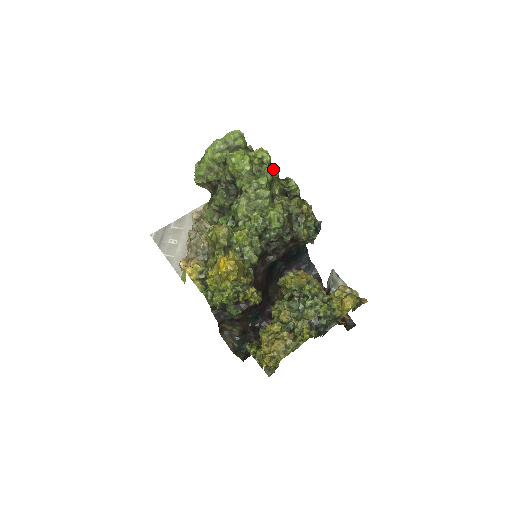
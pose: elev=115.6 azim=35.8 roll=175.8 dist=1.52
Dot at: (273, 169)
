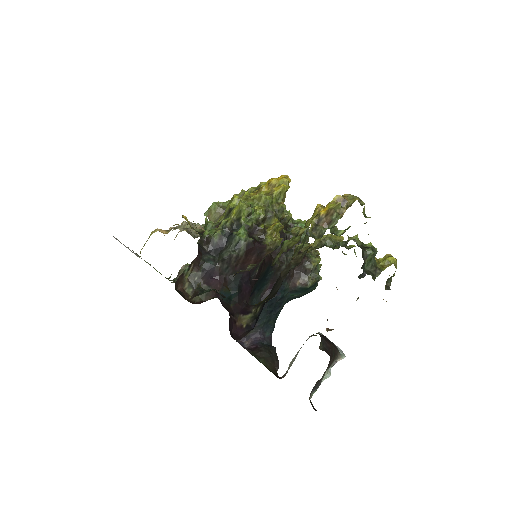
Dot at: occluded
